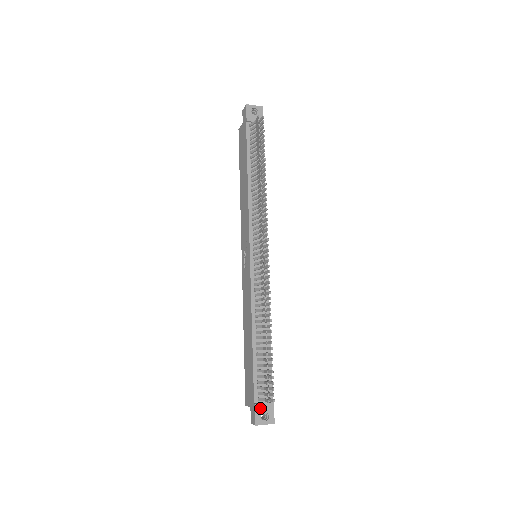
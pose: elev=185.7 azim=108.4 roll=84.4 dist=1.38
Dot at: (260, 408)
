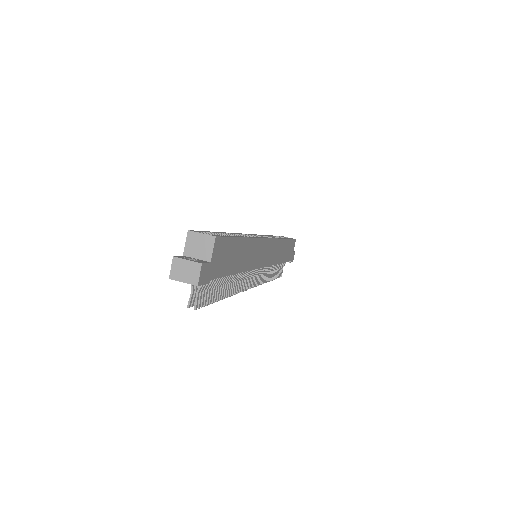
Dot at: occluded
